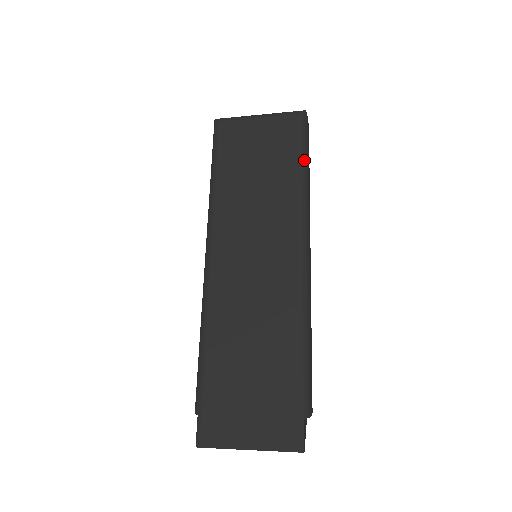
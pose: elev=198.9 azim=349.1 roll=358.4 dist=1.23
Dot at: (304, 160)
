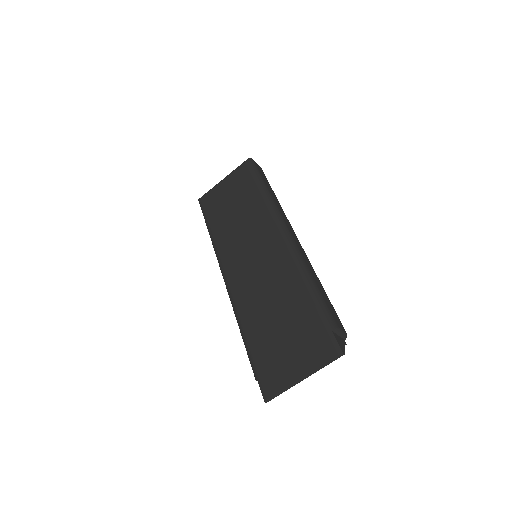
Dot at: (261, 182)
